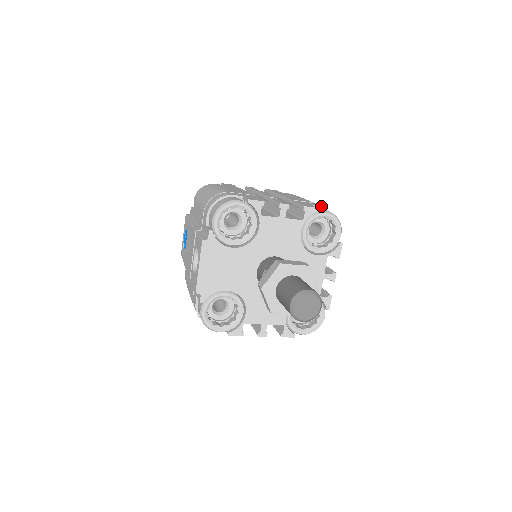
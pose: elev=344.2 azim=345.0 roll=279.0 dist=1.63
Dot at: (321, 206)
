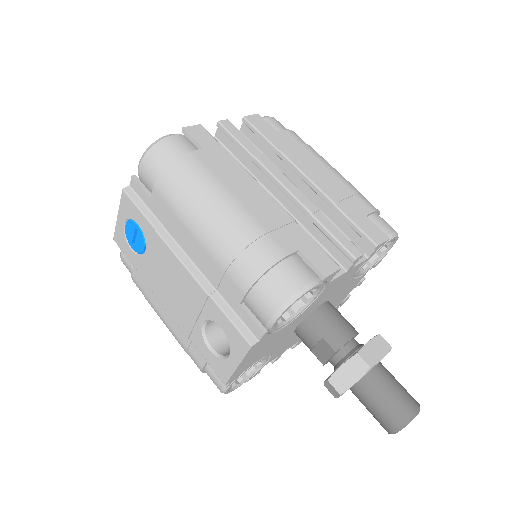
Dot at: (375, 211)
